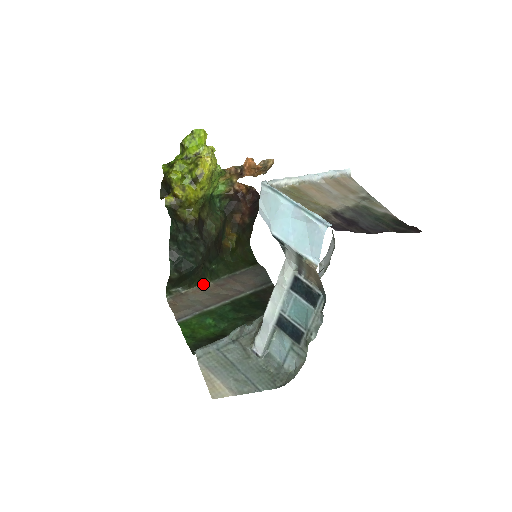
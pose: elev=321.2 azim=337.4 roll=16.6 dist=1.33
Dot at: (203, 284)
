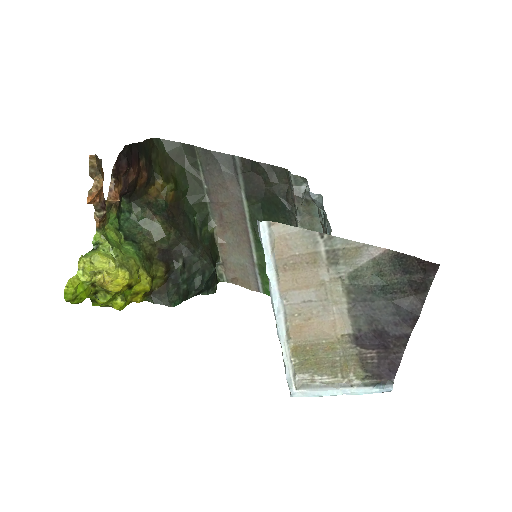
Dot at: (215, 237)
